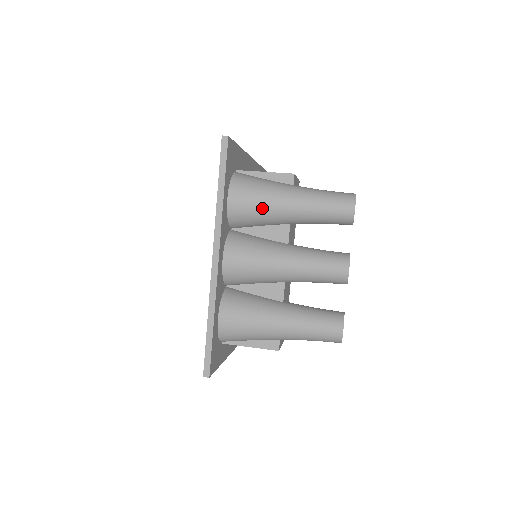
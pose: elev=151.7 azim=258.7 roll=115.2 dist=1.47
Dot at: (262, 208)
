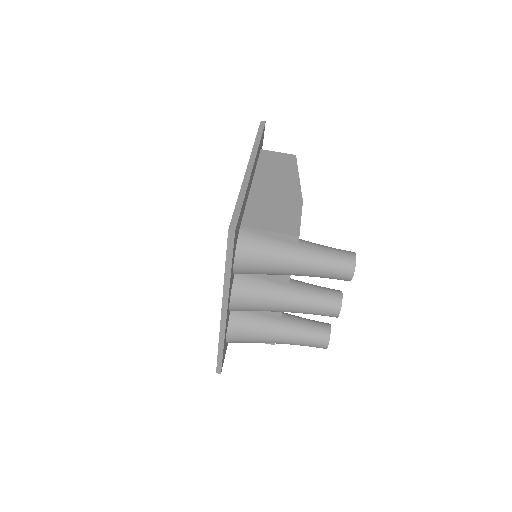
Dot at: (266, 271)
